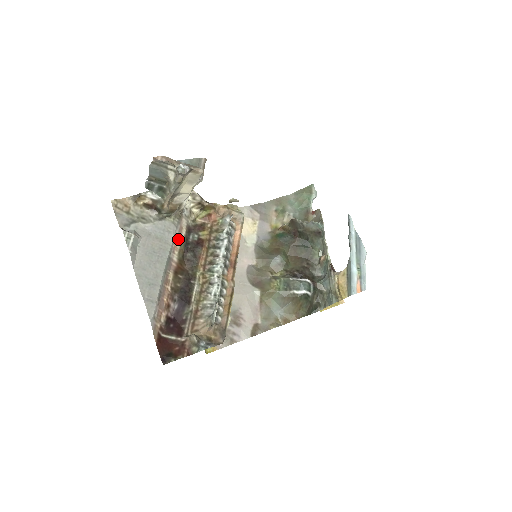
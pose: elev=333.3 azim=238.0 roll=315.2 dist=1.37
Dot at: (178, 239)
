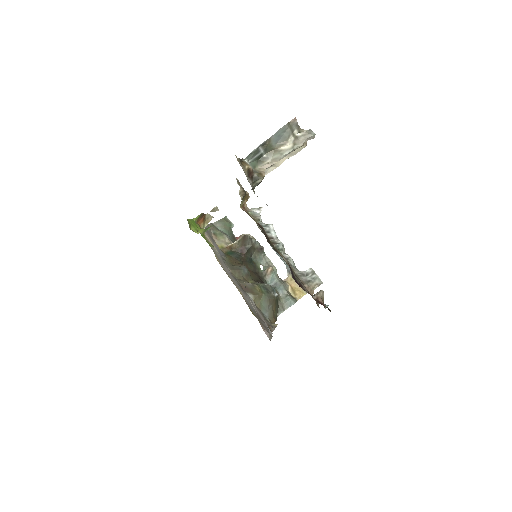
Dot at: occluded
